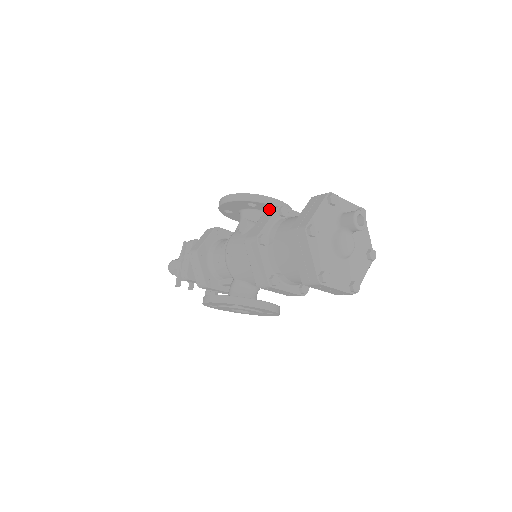
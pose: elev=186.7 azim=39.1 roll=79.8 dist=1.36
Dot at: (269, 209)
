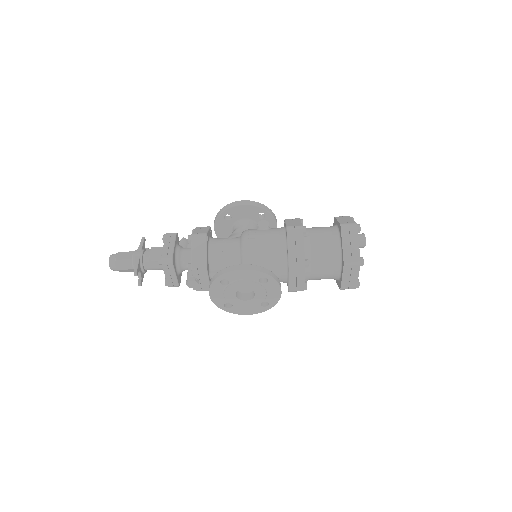
Dot at: occluded
